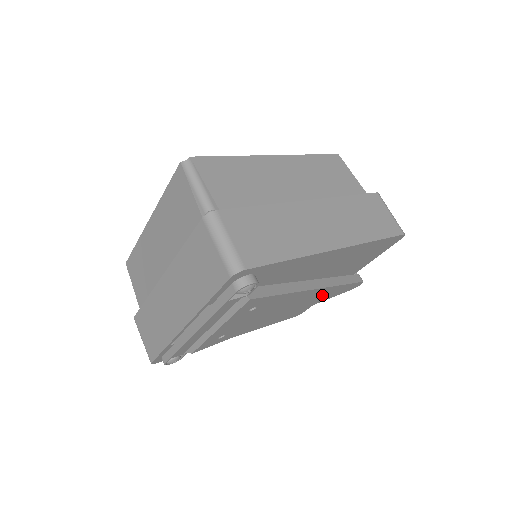
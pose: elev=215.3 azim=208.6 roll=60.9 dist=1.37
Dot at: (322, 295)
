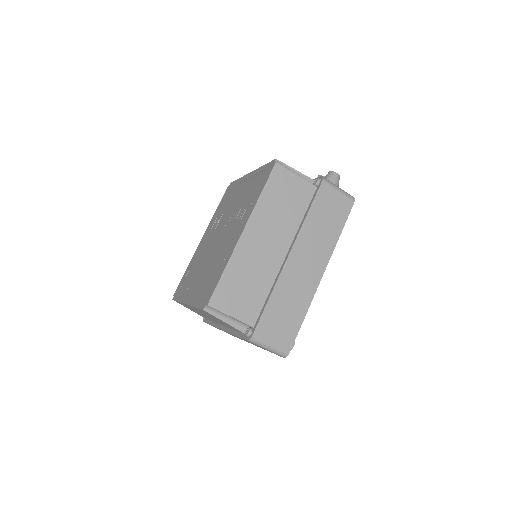
Dot at: occluded
